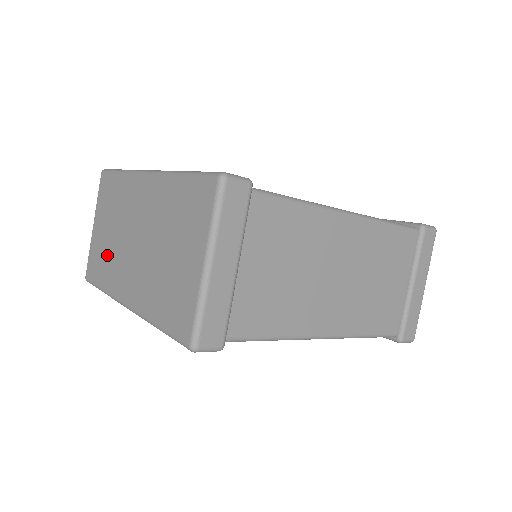
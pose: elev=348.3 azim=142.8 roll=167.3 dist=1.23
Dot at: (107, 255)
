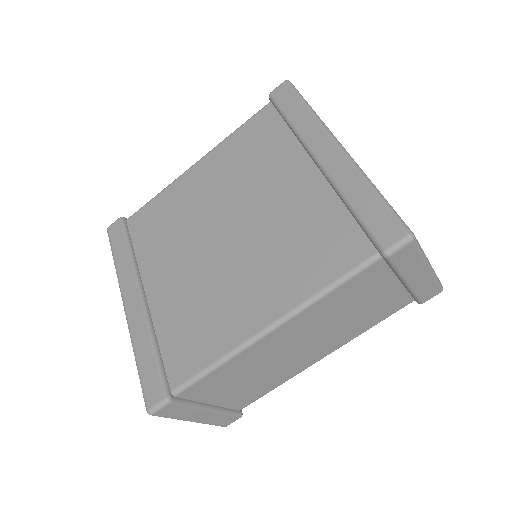
Dot at: occluded
